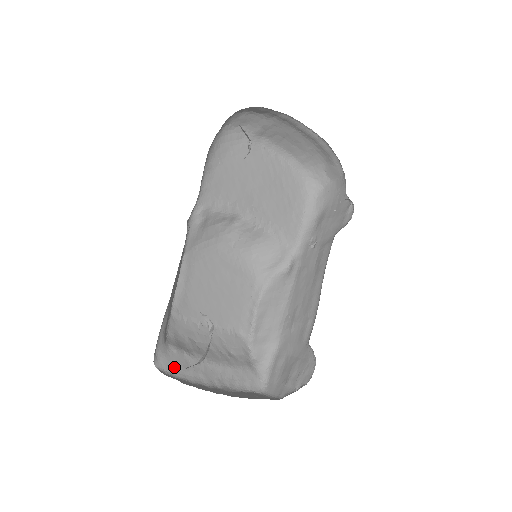
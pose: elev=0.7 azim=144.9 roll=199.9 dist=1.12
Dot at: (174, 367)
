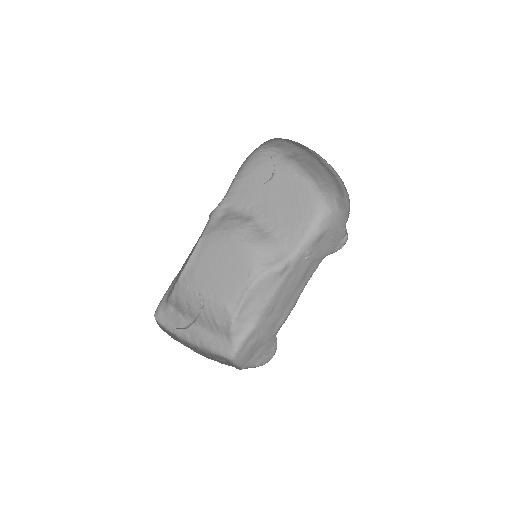
Dot at: (168, 322)
